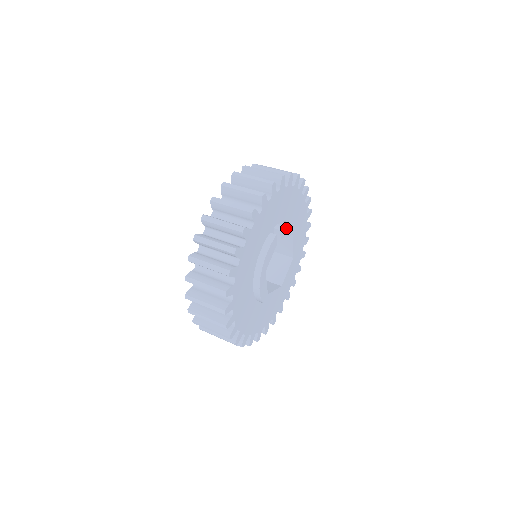
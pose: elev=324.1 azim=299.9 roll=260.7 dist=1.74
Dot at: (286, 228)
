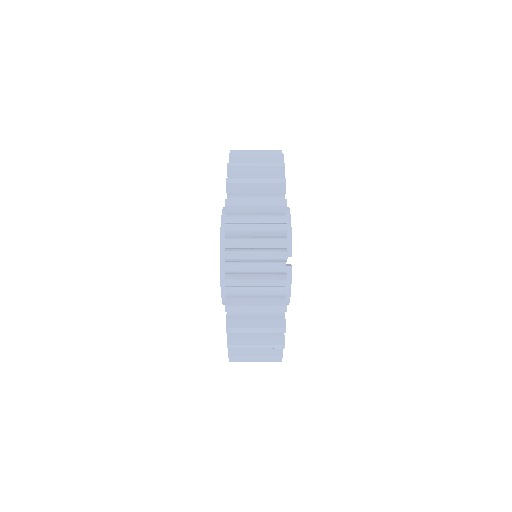
Dot at: (291, 240)
